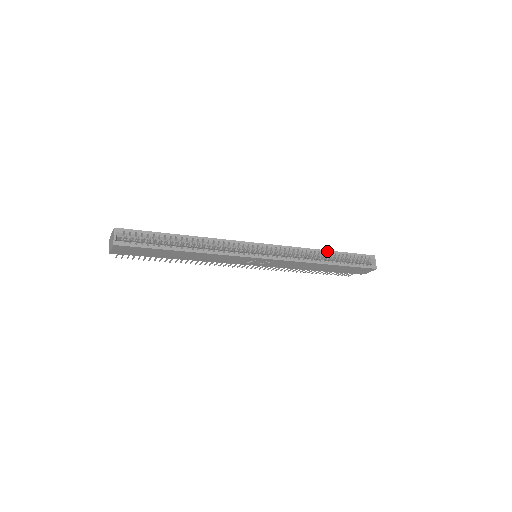
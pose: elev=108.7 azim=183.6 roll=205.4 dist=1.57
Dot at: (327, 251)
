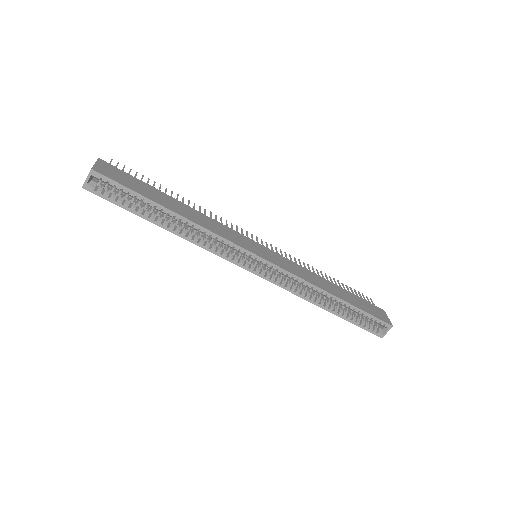
Dot at: (337, 298)
